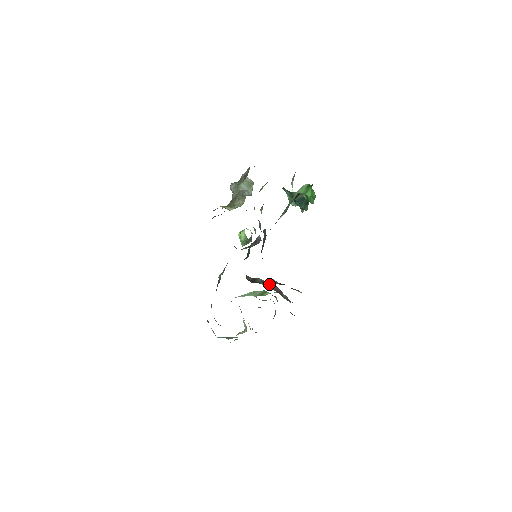
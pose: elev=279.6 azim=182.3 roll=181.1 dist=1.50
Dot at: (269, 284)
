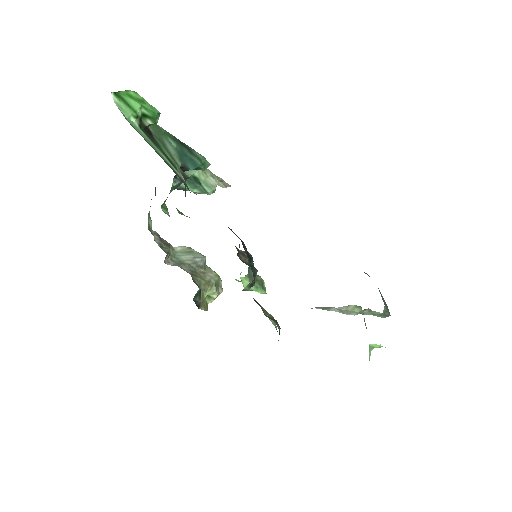
Dot at: occluded
